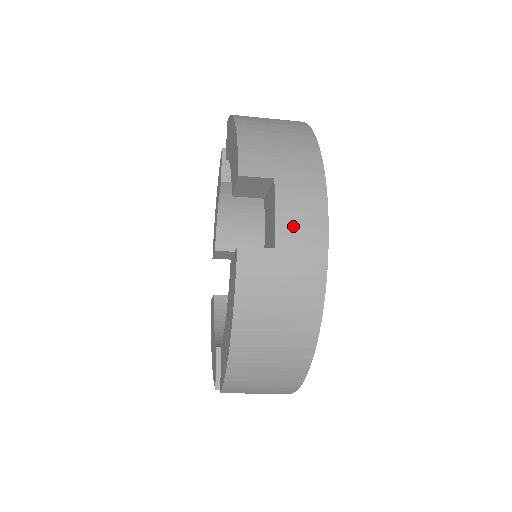
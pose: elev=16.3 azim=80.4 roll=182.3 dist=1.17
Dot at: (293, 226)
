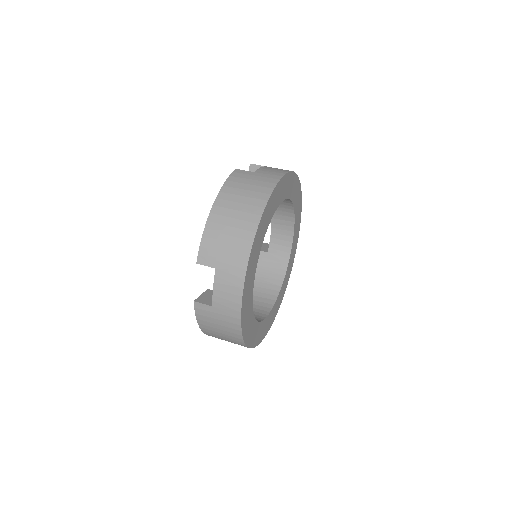
Dot at: (222, 298)
